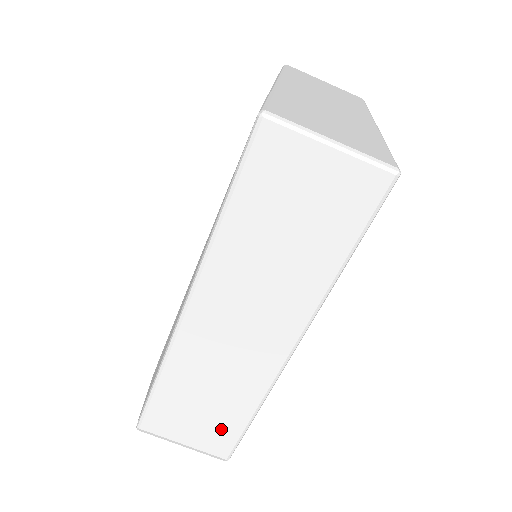
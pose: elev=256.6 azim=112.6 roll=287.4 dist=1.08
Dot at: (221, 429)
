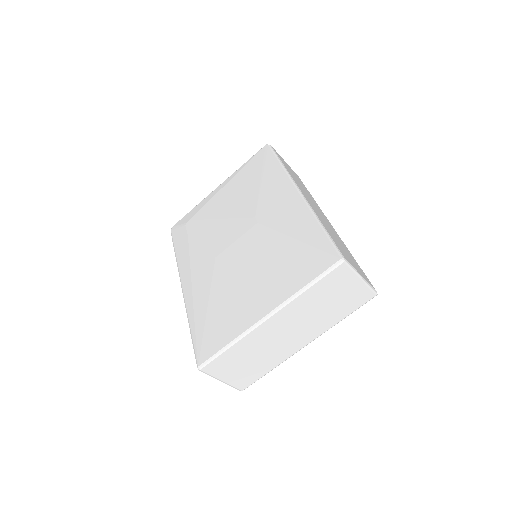
Dot at: occluded
